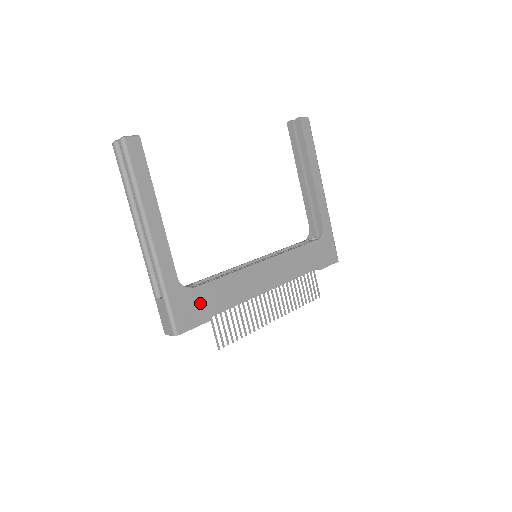
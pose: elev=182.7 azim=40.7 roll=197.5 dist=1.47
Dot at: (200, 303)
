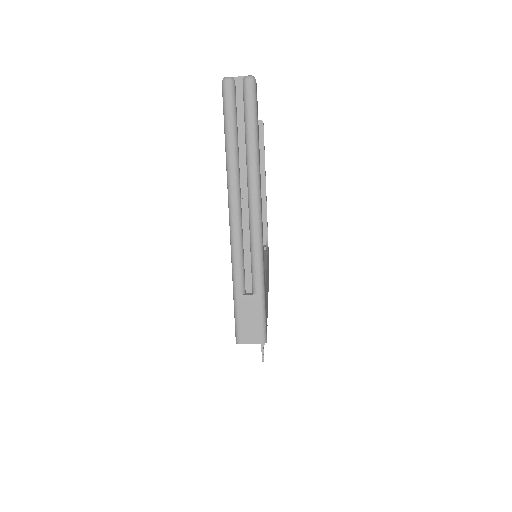
Dot at: (266, 303)
